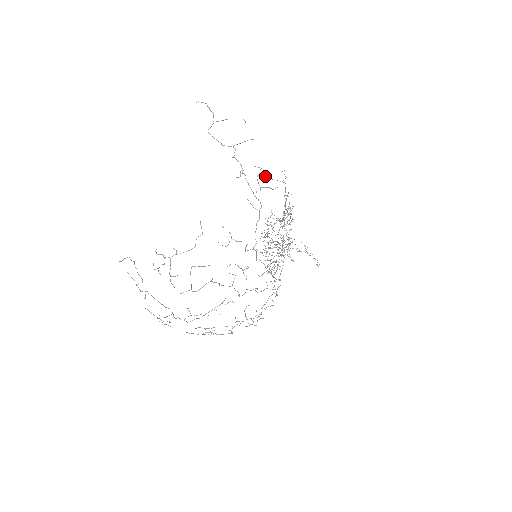
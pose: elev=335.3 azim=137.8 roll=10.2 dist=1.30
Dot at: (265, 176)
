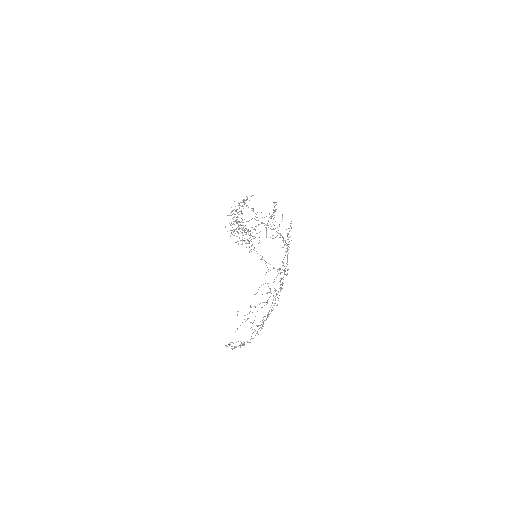
Dot at: (271, 218)
